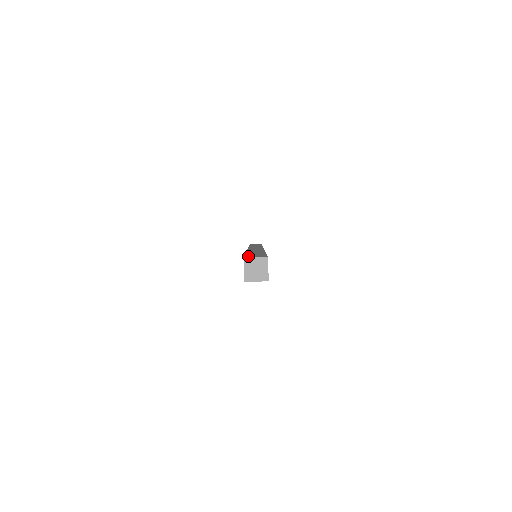
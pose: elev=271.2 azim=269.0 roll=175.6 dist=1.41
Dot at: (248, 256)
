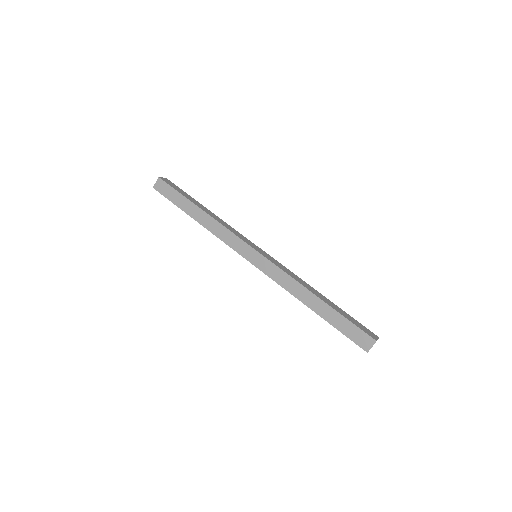
Dot at: (359, 344)
